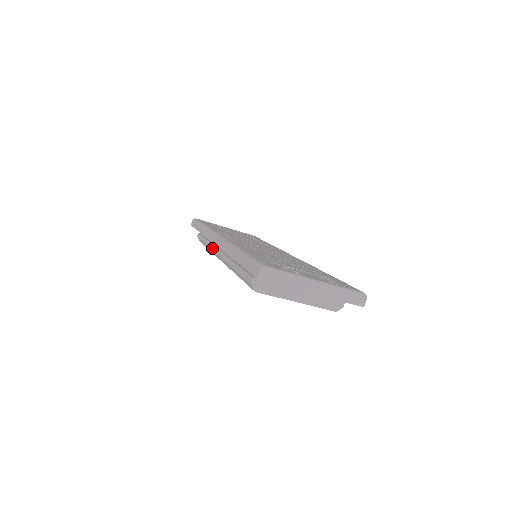
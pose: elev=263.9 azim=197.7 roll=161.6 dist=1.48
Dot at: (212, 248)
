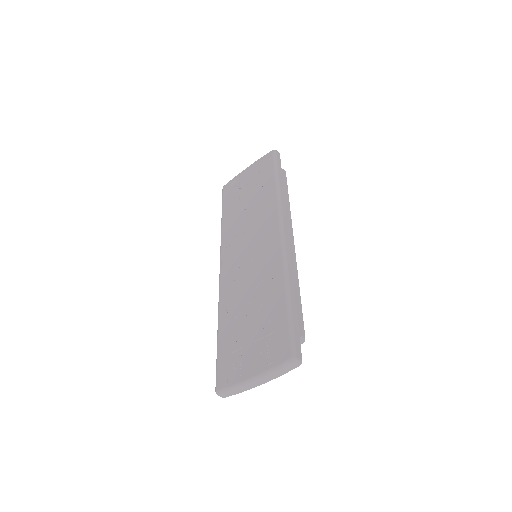
Dot at: occluded
